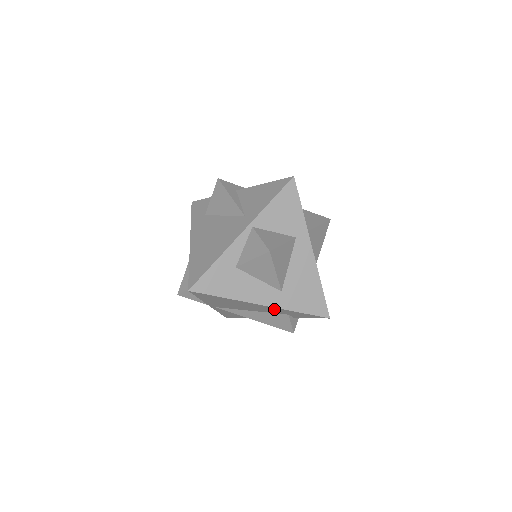
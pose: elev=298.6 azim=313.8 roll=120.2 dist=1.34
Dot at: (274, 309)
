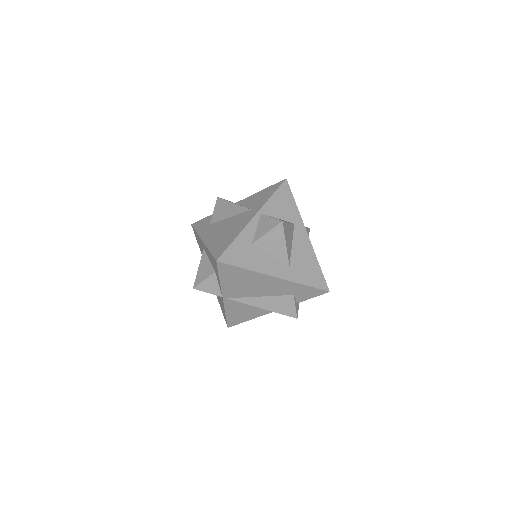
Dot at: (284, 285)
